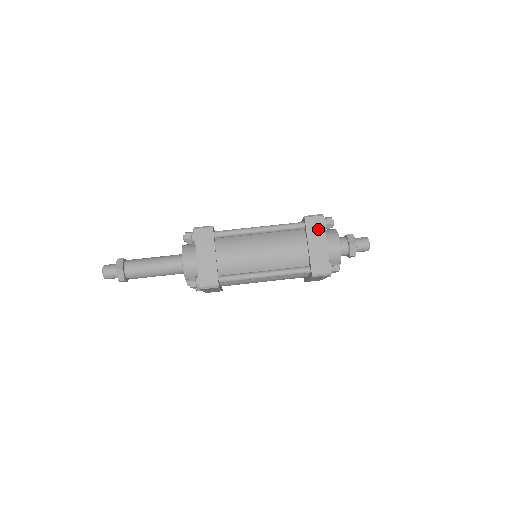
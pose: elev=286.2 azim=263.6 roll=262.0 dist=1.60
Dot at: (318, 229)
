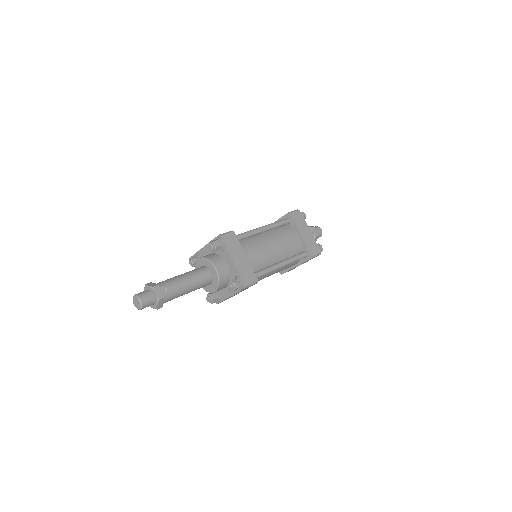
Dot at: occluded
